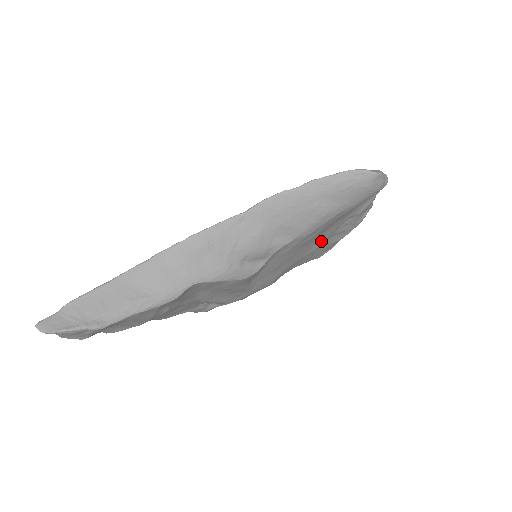
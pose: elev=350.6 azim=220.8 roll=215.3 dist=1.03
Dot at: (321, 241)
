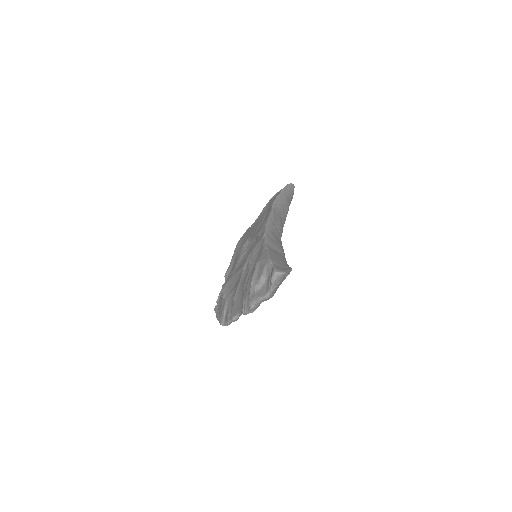
Dot at: occluded
